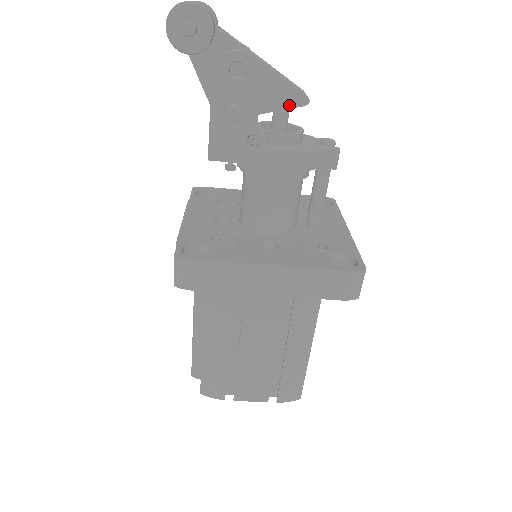
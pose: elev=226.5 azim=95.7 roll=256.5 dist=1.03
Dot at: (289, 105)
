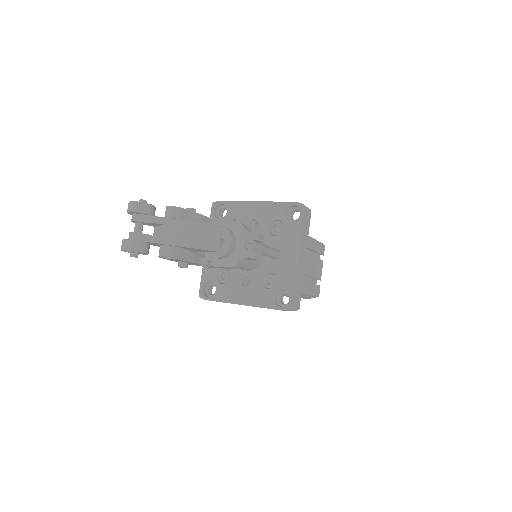
Dot at: occluded
